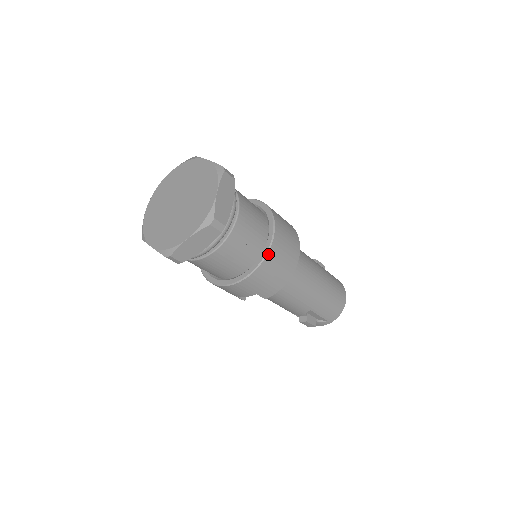
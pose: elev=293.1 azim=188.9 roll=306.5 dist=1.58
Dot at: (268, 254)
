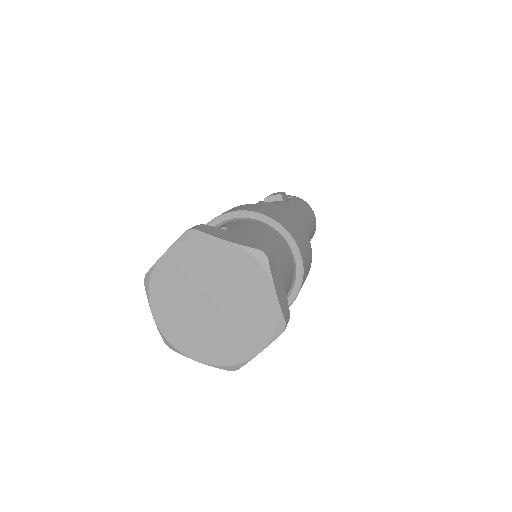
Dot at: (302, 281)
